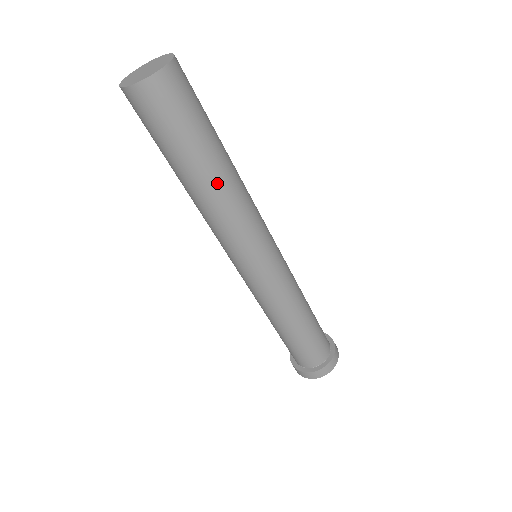
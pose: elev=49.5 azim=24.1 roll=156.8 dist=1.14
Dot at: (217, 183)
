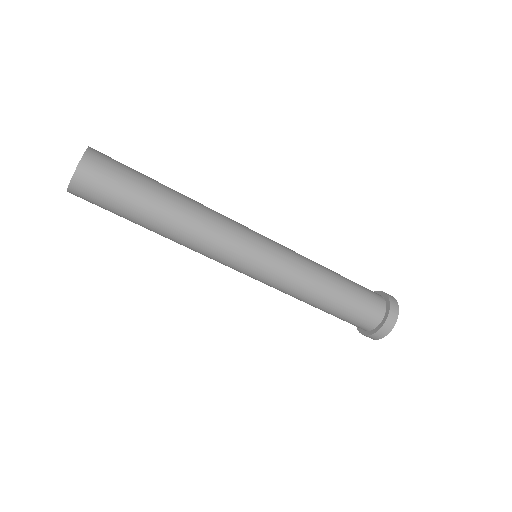
Dot at: (171, 224)
